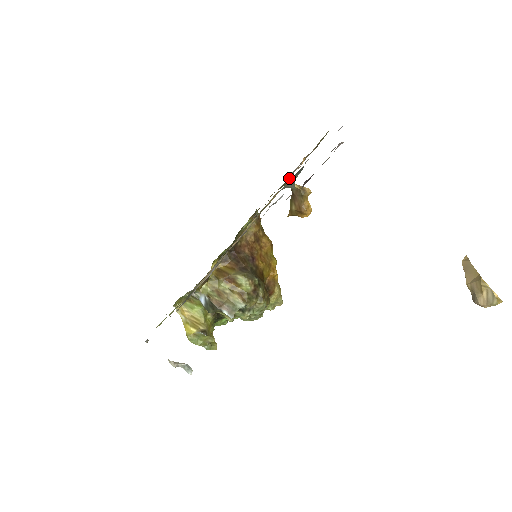
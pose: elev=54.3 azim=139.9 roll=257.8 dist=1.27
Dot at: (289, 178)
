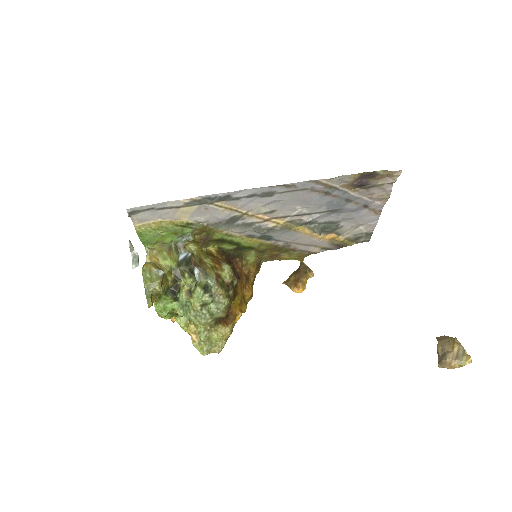
Dot at: (305, 255)
